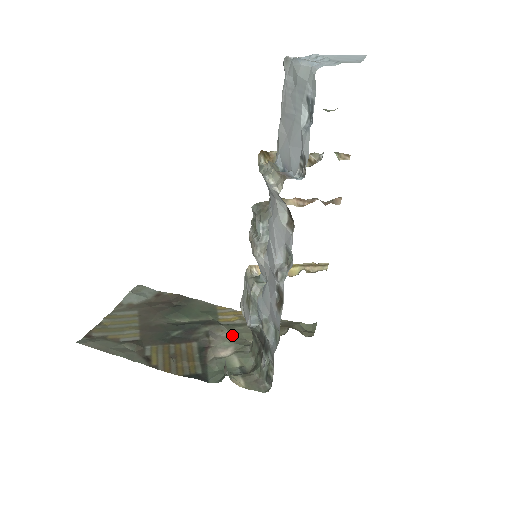
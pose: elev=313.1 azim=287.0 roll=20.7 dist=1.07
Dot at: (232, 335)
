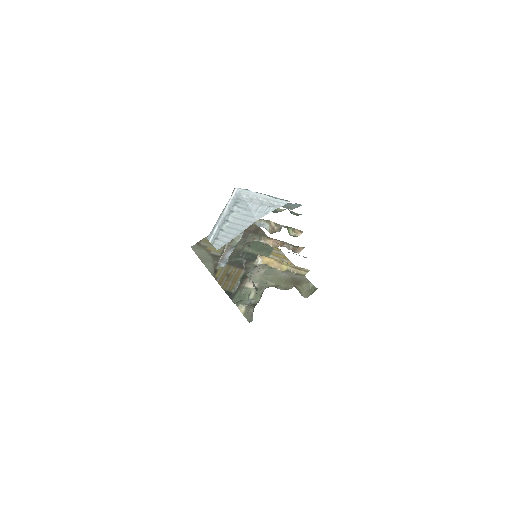
Dot at: (265, 275)
